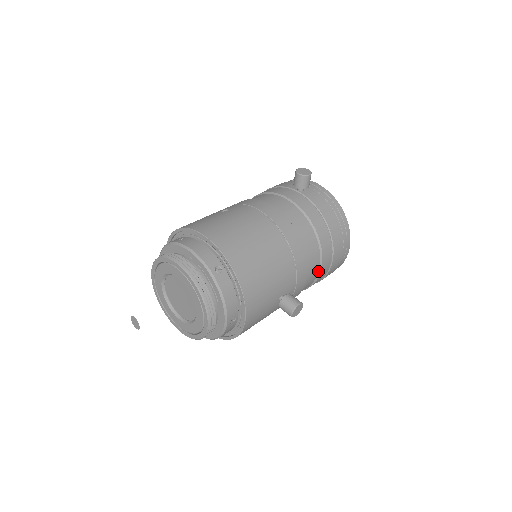
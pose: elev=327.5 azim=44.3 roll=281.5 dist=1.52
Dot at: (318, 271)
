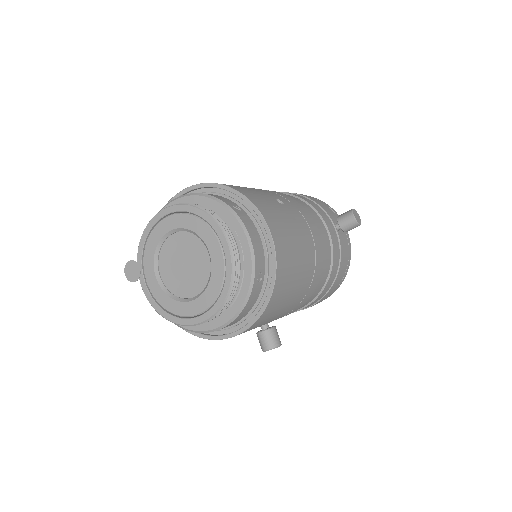
Dot at: occluded
